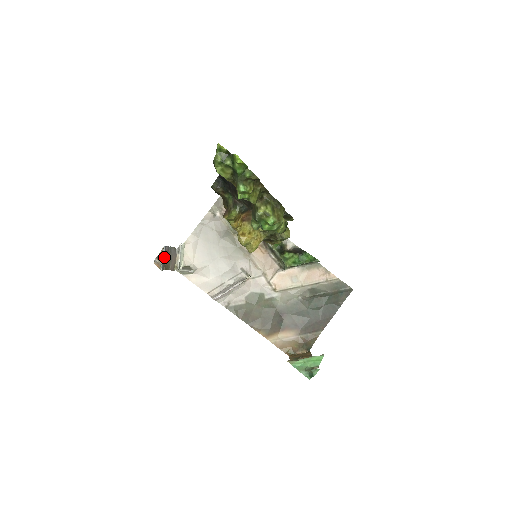
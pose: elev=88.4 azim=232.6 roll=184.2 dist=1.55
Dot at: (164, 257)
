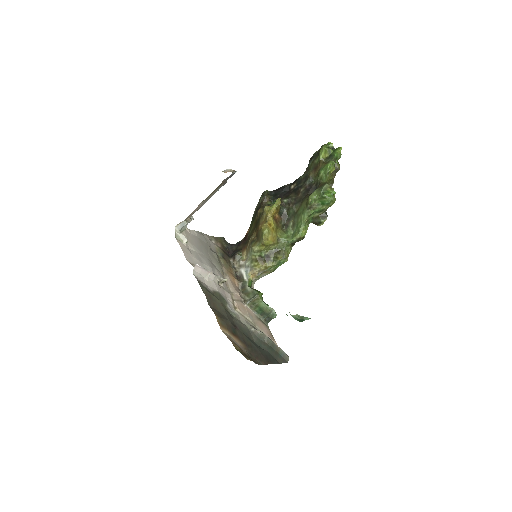
Dot at: (228, 177)
